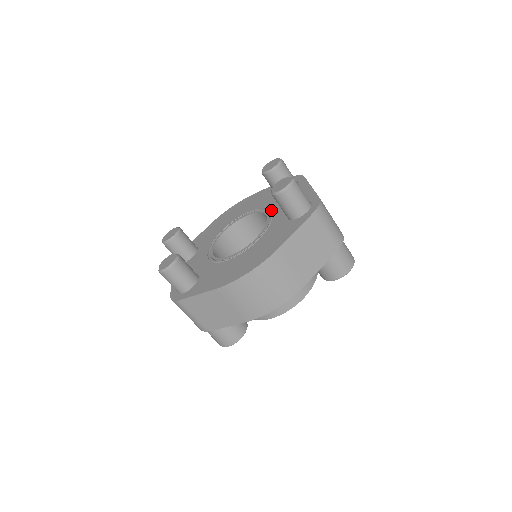
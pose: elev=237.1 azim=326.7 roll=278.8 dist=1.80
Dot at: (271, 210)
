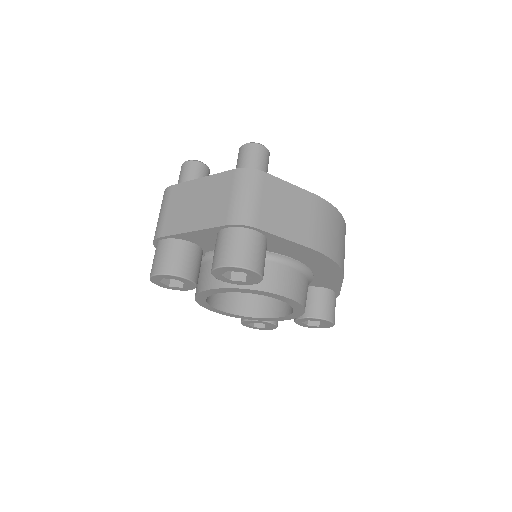
Dot at: occluded
